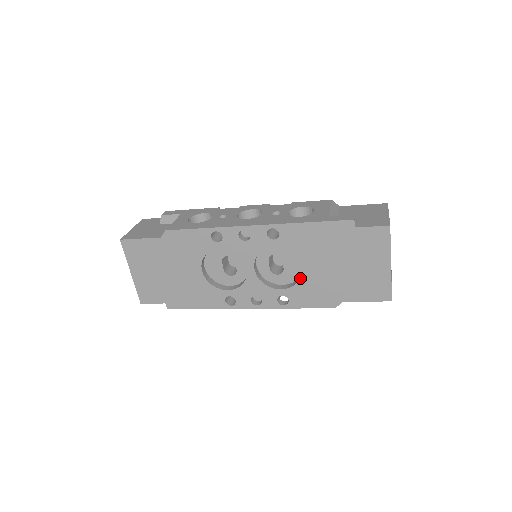
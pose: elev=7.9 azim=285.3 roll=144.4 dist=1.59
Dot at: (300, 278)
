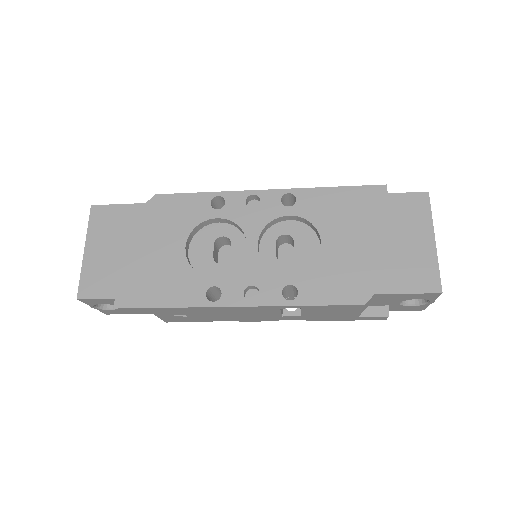
Dot at: occluded
